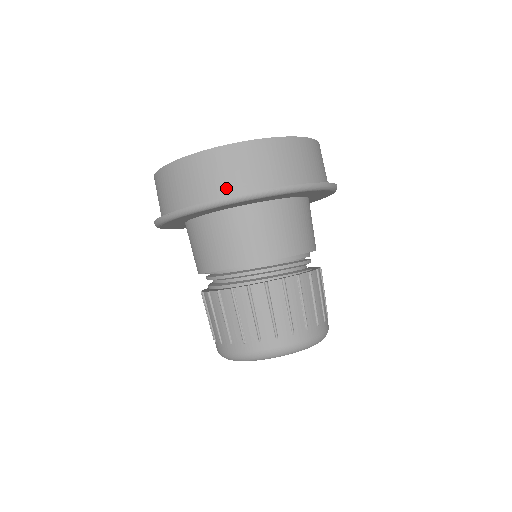
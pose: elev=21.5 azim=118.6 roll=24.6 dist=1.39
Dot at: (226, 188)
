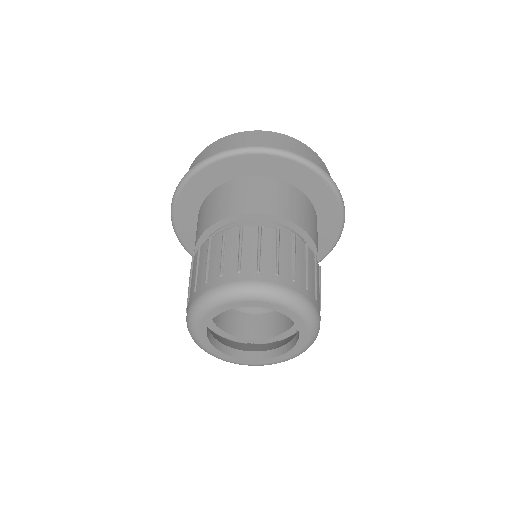
Dot at: occluded
